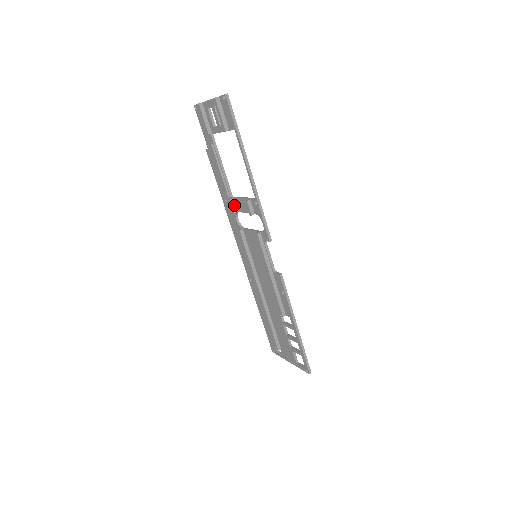
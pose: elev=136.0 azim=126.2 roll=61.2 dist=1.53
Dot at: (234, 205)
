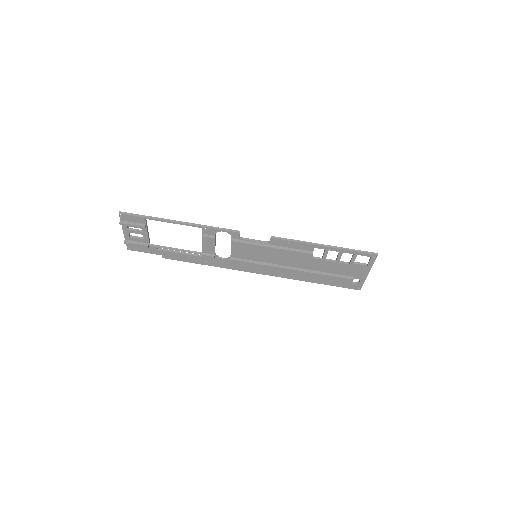
Dot at: (208, 254)
